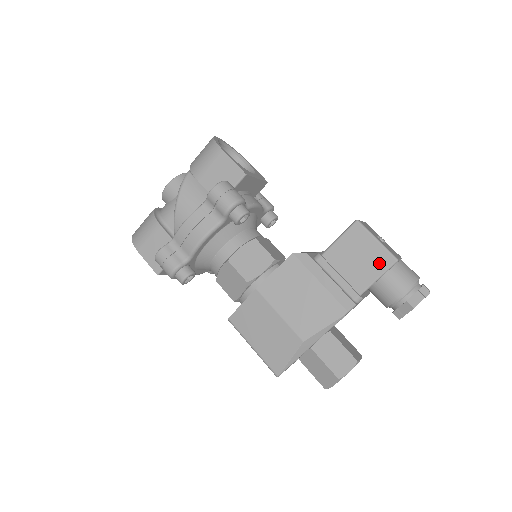
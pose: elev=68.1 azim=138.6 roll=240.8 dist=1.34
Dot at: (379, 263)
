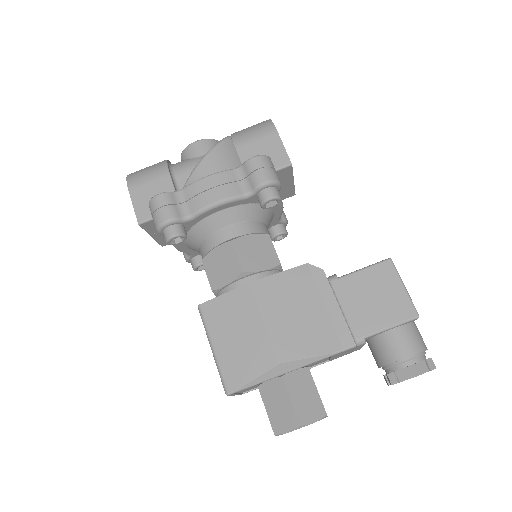
Dot at: (398, 311)
